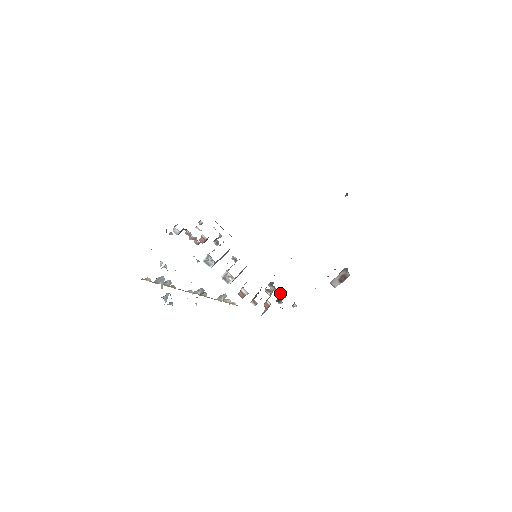
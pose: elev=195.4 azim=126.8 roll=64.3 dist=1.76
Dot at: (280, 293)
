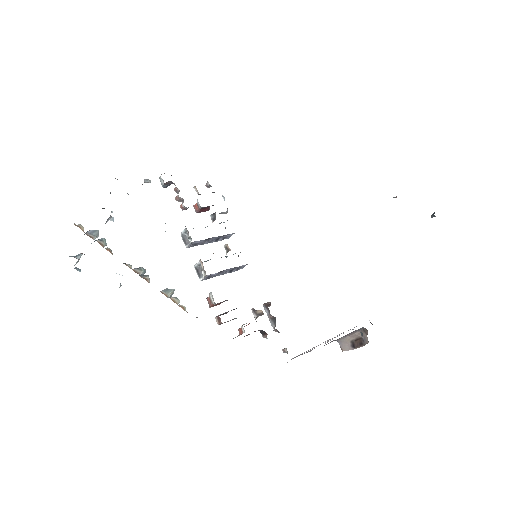
Dot at: (274, 323)
